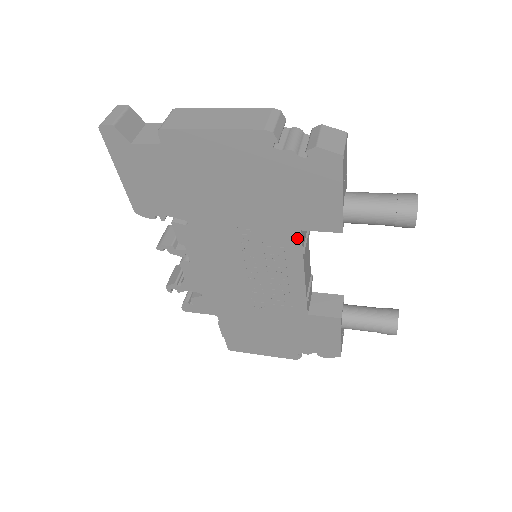
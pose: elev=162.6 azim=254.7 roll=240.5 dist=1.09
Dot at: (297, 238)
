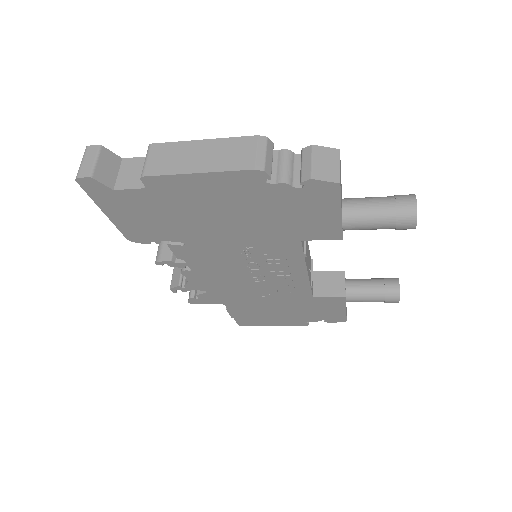
Dot at: (297, 246)
